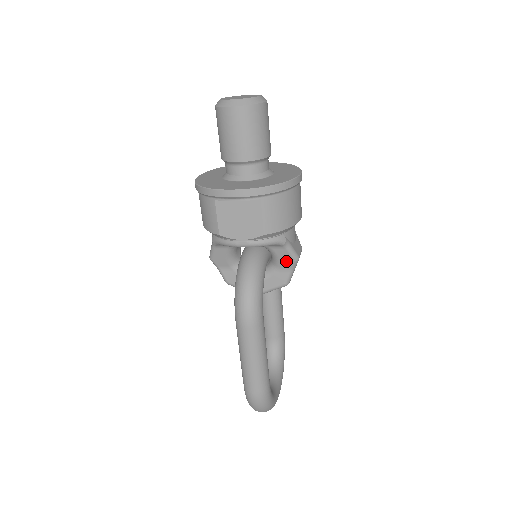
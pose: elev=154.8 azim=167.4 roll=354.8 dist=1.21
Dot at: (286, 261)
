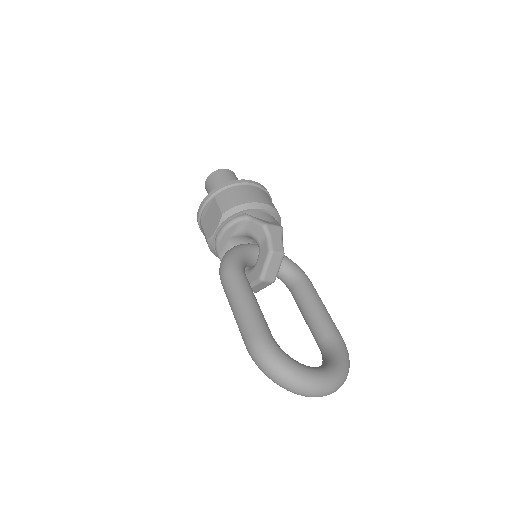
Dot at: (259, 232)
